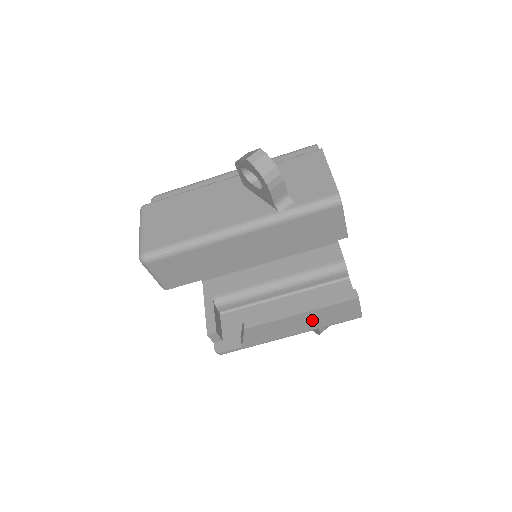
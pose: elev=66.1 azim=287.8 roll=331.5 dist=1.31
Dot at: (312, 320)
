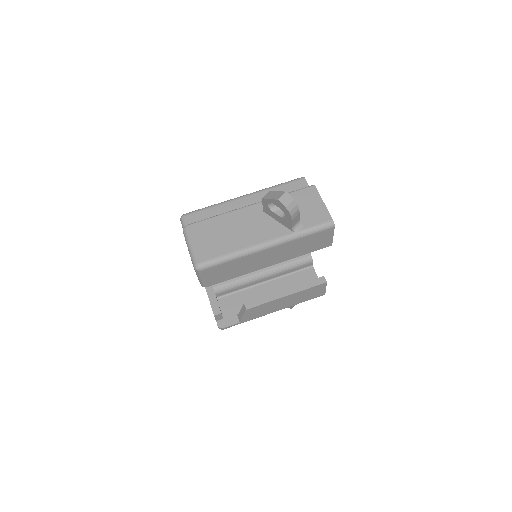
Dot at: (293, 299)
